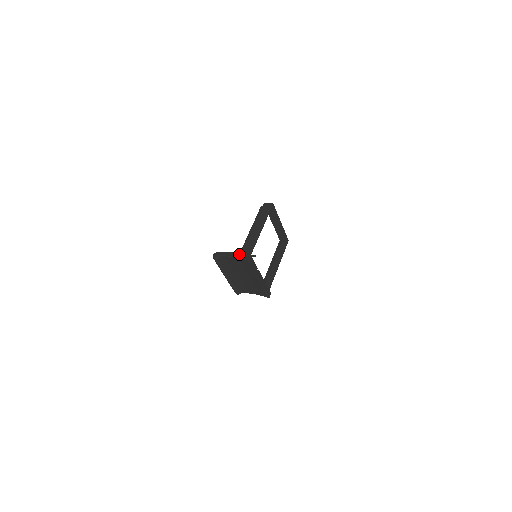
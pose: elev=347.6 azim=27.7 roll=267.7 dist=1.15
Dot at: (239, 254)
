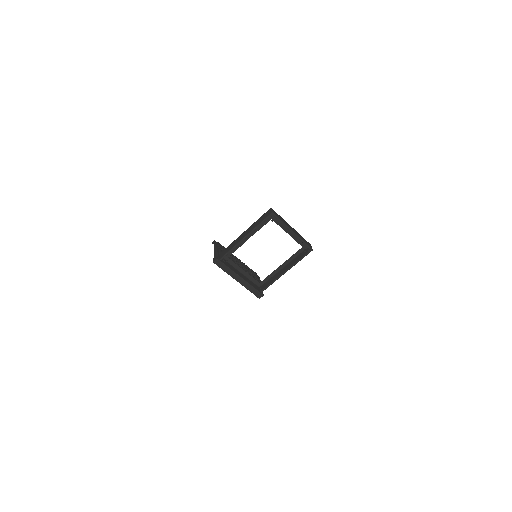
Dot at: (215, 254)
